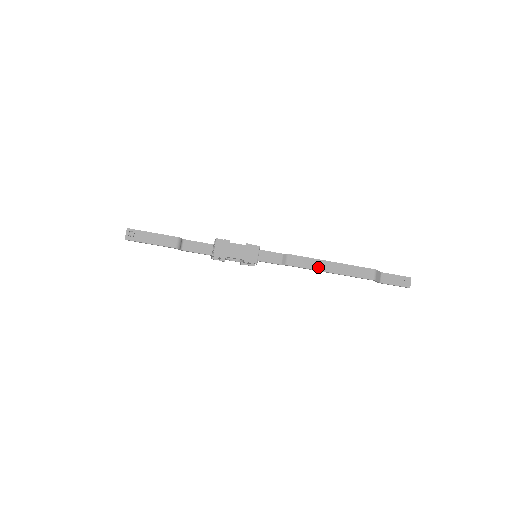
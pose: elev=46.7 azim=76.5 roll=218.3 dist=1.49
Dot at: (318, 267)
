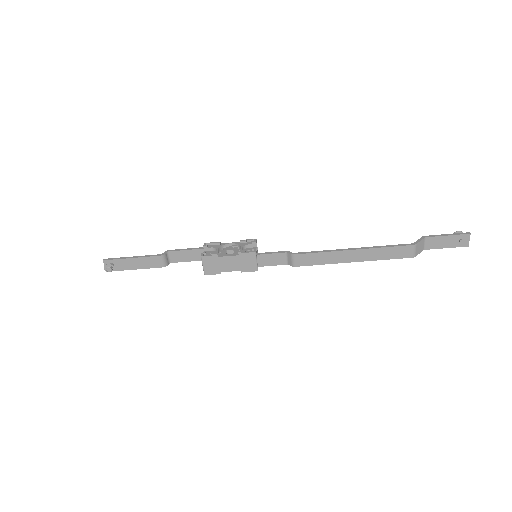
Dot at: (334, 260)
